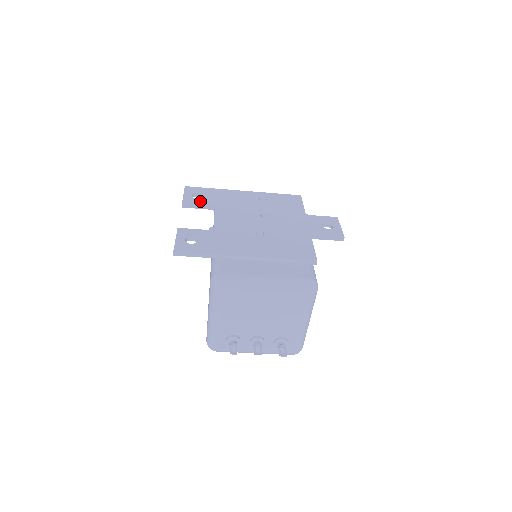
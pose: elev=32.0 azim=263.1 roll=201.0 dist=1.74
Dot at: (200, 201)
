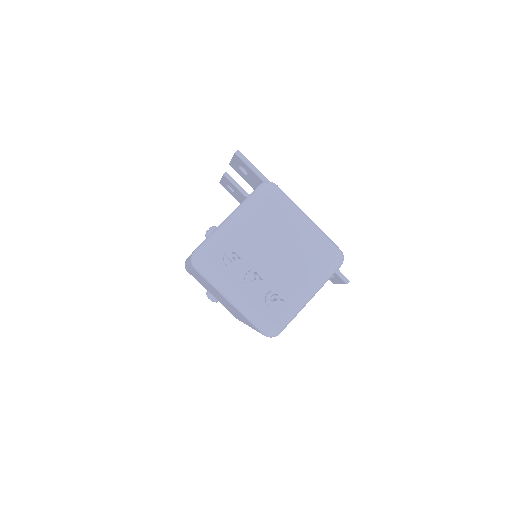
Dot at: occluded
